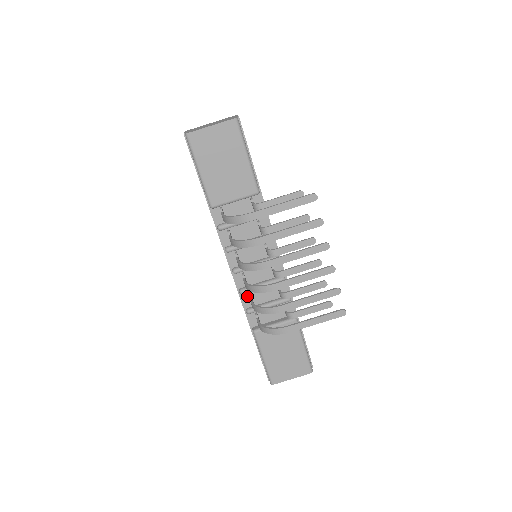
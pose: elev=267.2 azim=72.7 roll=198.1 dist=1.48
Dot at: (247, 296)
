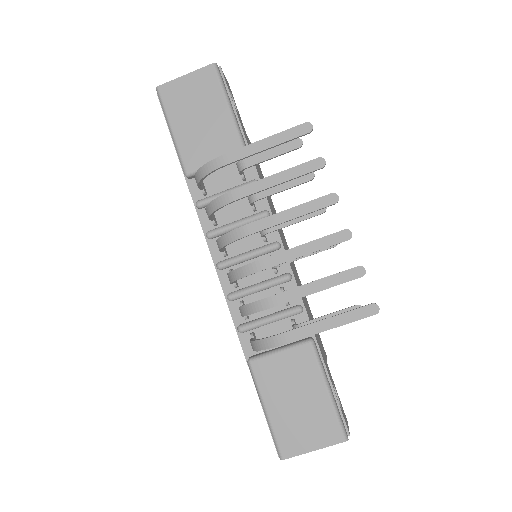
Dot at: (239, 306)
